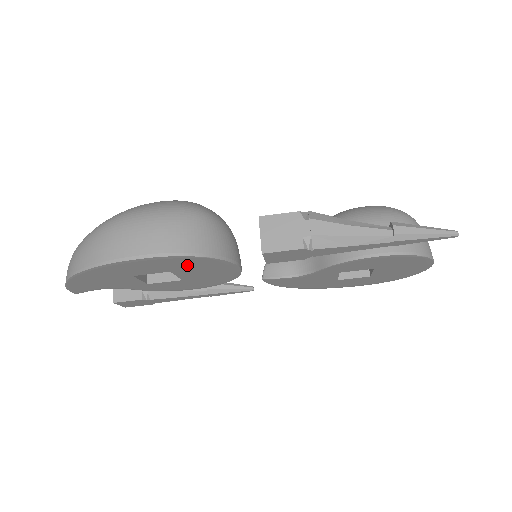
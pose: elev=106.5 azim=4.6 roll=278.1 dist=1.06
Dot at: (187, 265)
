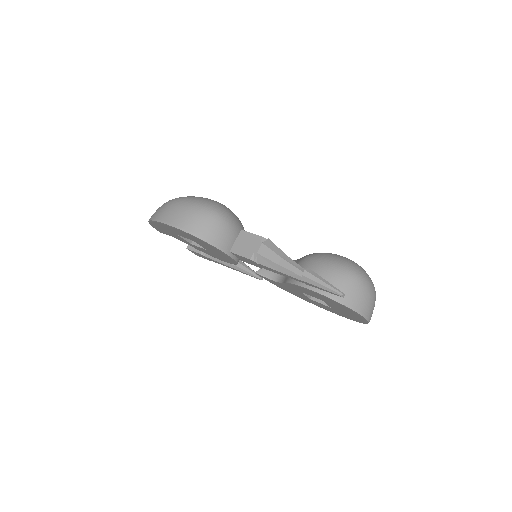
Dot at: (198, 241)
